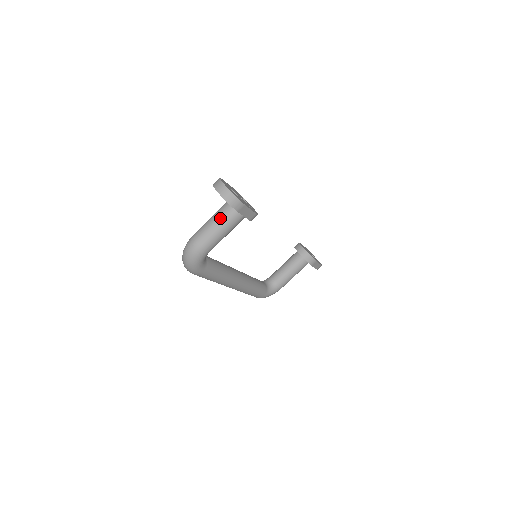
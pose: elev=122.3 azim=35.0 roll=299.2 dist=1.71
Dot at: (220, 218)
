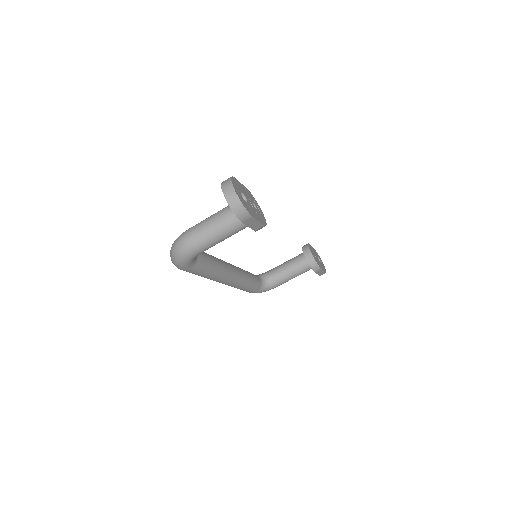
Dot at: (222, 220)
